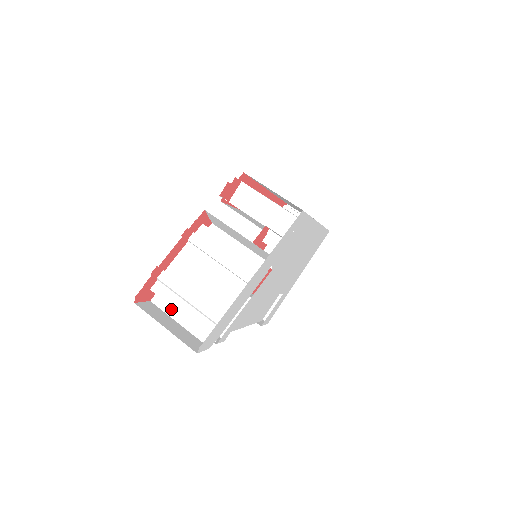
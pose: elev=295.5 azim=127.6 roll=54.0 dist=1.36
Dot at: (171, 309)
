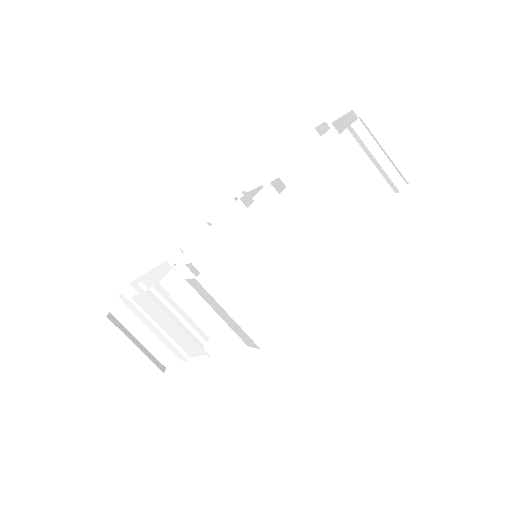
Dot at: occluded
